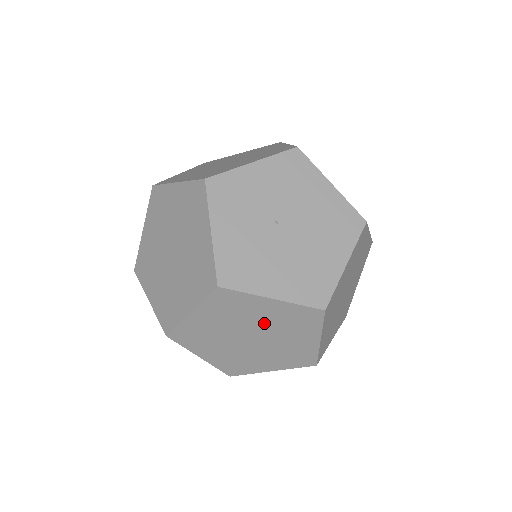
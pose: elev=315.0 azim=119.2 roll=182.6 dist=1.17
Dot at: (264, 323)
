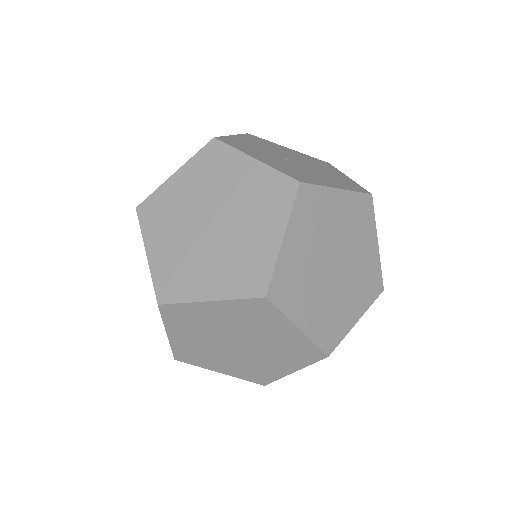
Dot at: (339, 232)
